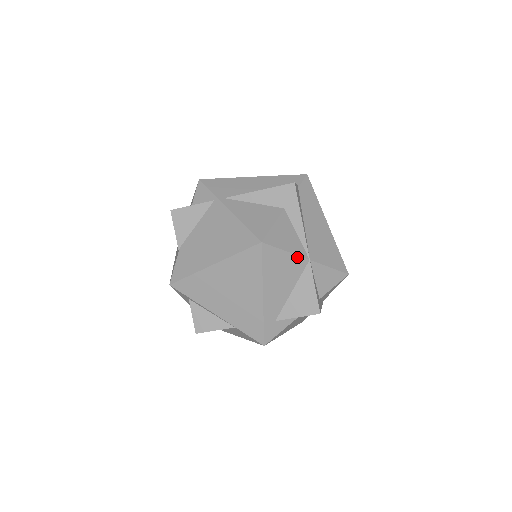
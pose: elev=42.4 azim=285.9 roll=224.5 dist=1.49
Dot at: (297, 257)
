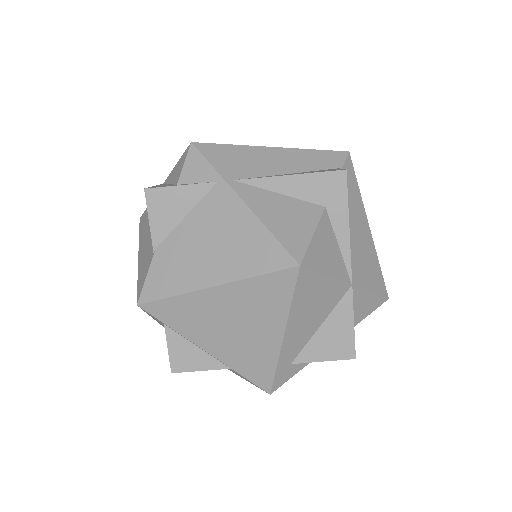
Dot at: (338, 282)
